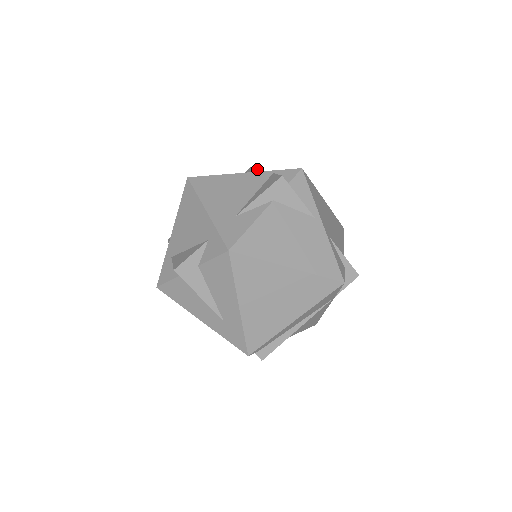
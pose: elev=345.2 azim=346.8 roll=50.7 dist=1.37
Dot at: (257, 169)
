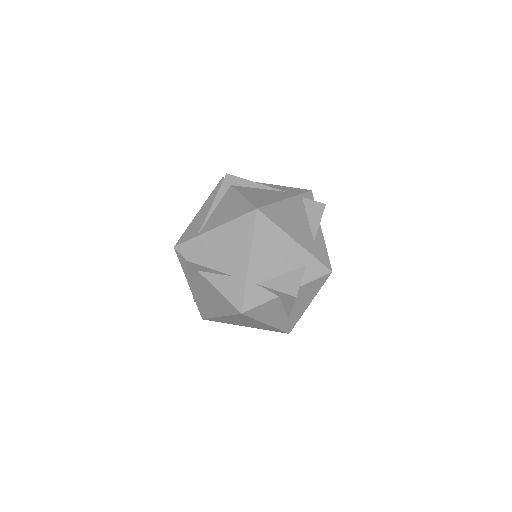
Dot at: (253, 182)
